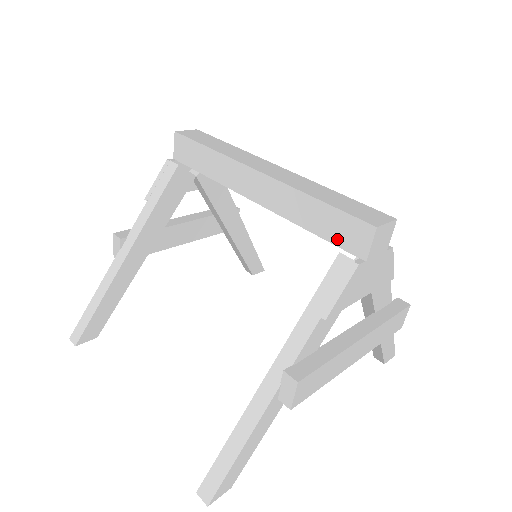
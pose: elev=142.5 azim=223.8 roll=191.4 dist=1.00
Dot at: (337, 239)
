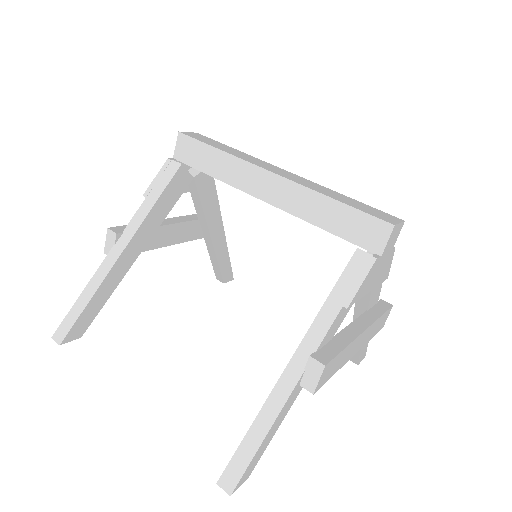
Dot at: (353, 236)
